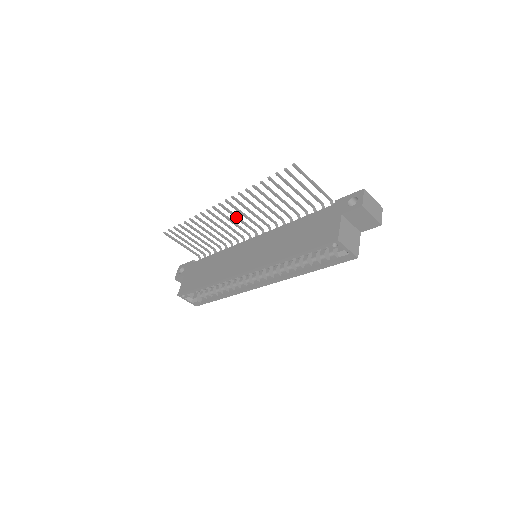
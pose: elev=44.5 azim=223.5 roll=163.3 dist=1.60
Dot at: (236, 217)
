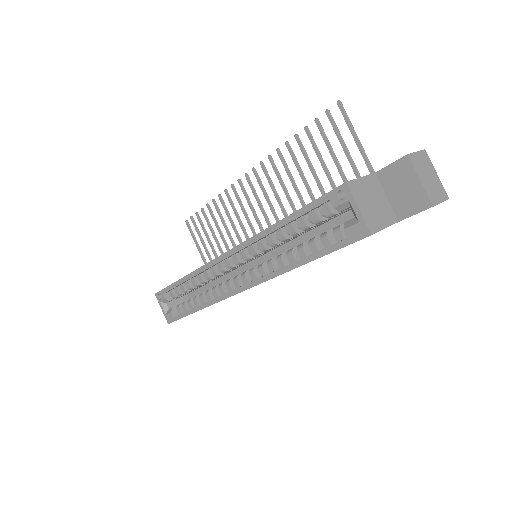
Dot at: (258, 202)
